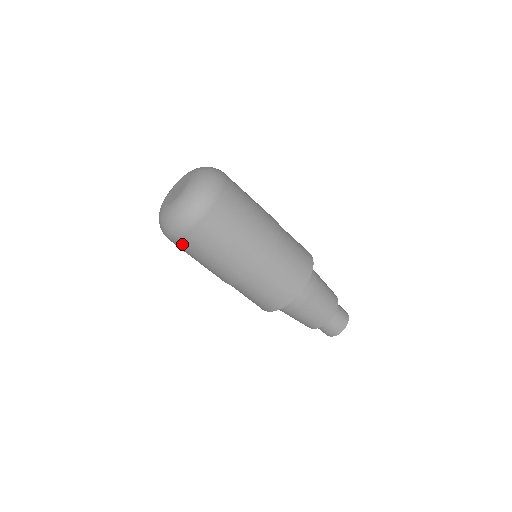
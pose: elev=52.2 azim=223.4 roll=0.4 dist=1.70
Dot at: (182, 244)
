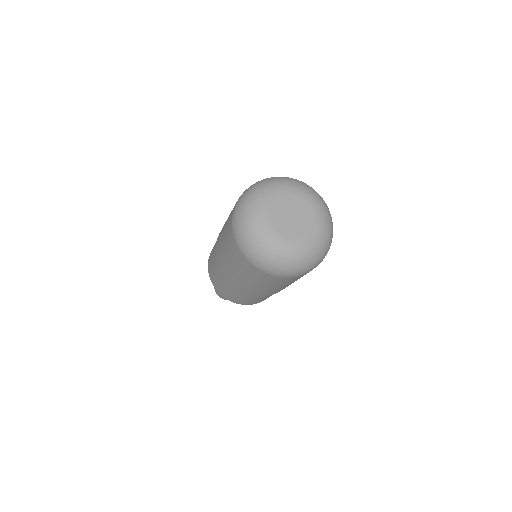
Dot at: (279, 279)
